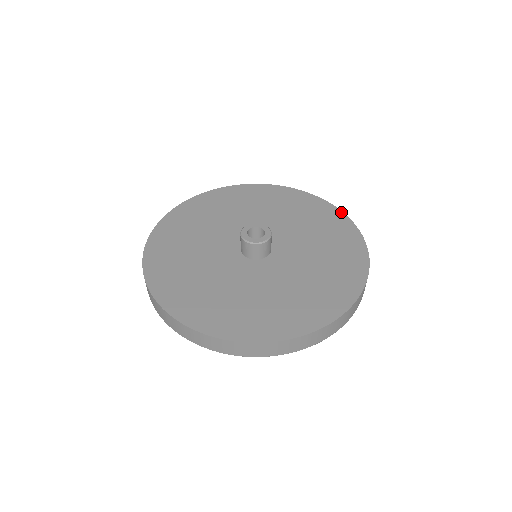
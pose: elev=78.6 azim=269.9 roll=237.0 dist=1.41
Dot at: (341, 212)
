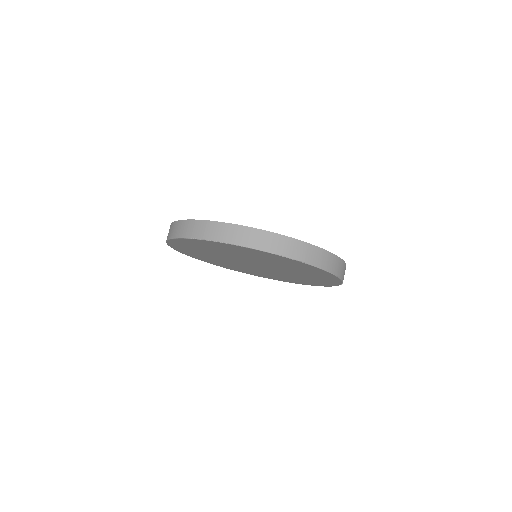
Dot at: occluded
